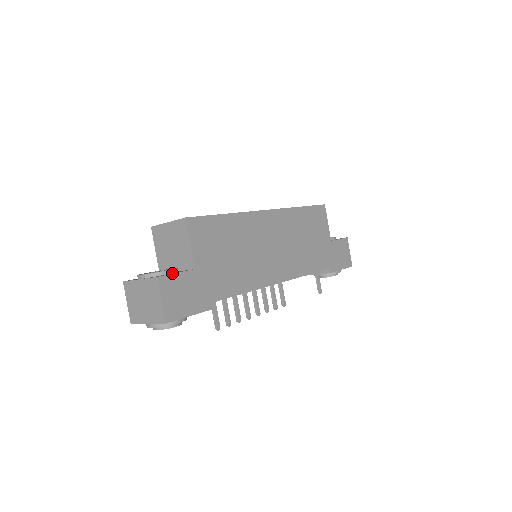
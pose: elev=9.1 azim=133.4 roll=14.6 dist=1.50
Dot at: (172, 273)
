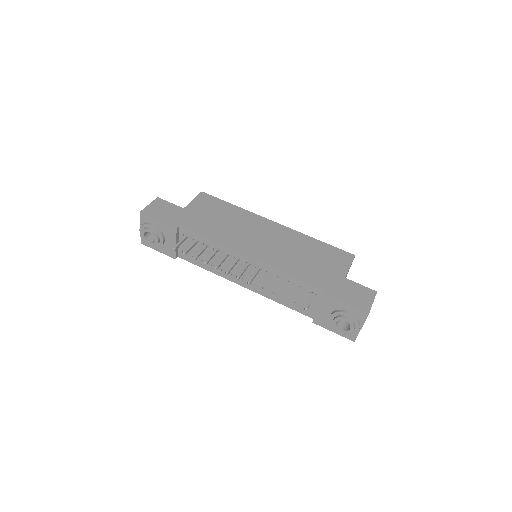
Dot at: occluded
